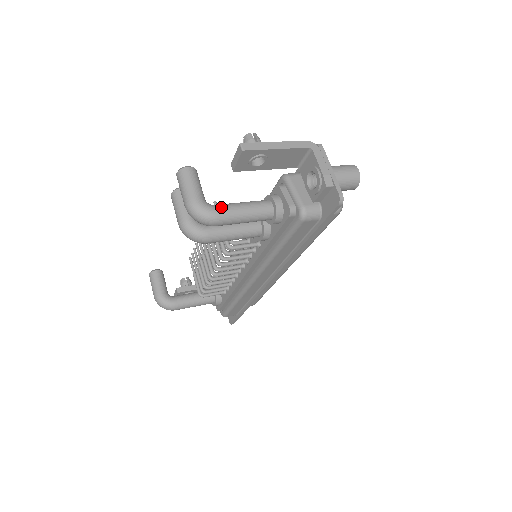
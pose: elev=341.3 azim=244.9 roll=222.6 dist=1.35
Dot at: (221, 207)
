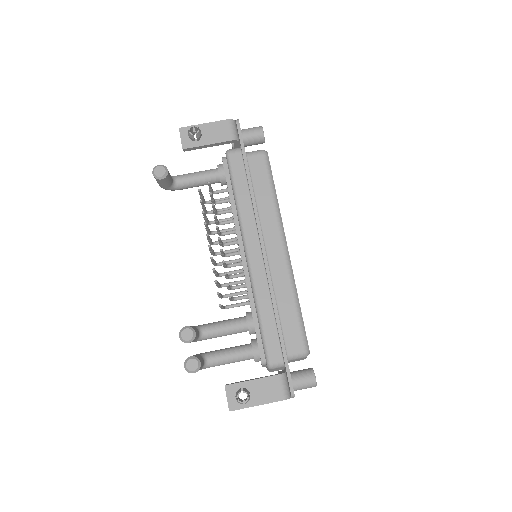
Dot at: occluded
